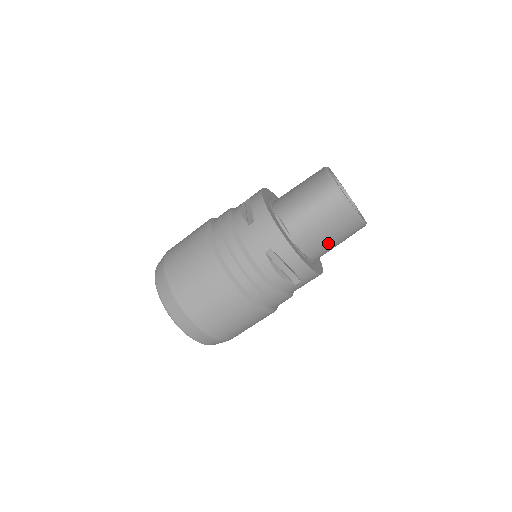
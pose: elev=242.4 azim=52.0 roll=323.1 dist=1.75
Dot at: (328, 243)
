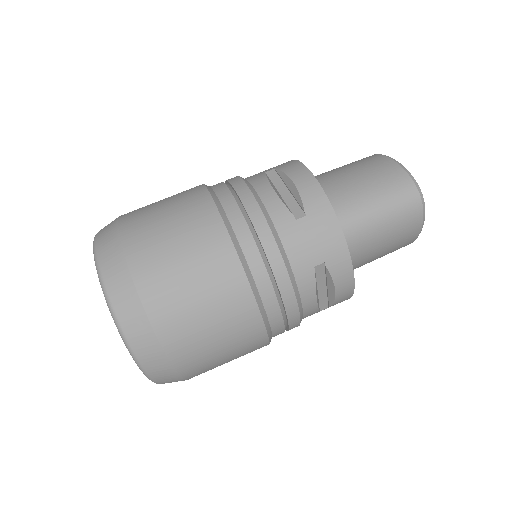
Dot at: (369, 261)
